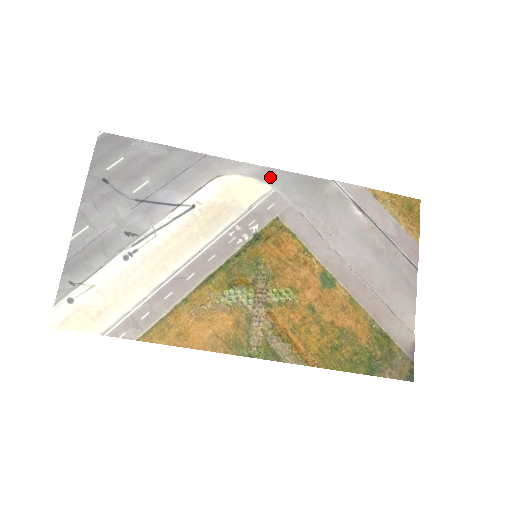
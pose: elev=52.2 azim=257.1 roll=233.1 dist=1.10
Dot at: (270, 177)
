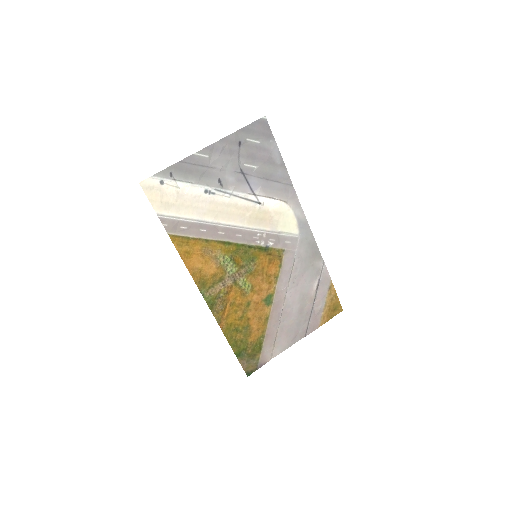
Dot at: (304, 229)
